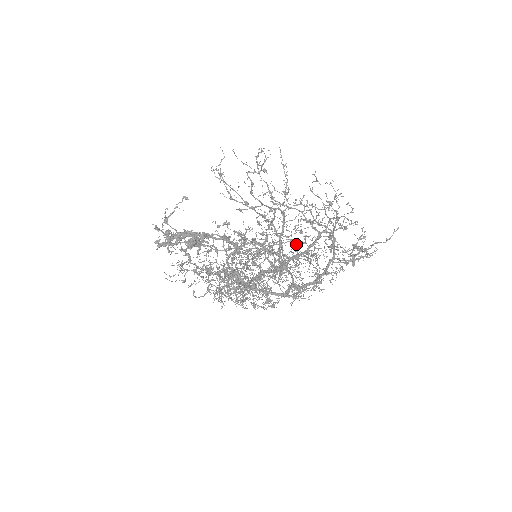
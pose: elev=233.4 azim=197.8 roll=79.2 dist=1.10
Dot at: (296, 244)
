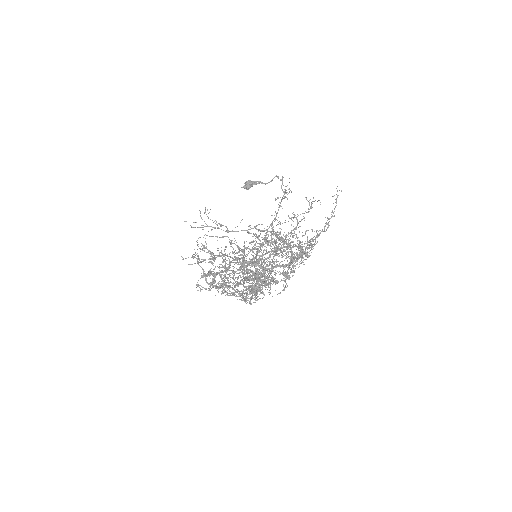
Dot at: occluded
